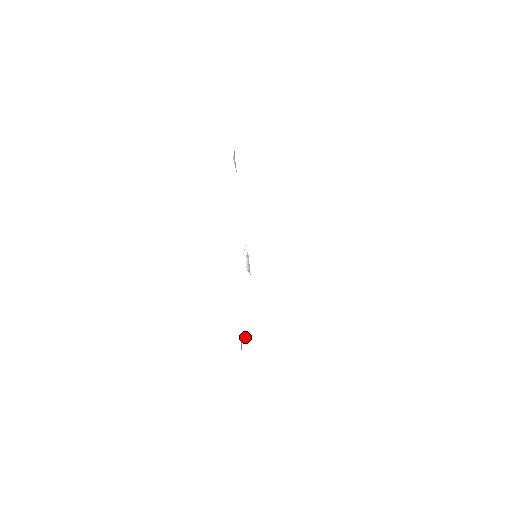
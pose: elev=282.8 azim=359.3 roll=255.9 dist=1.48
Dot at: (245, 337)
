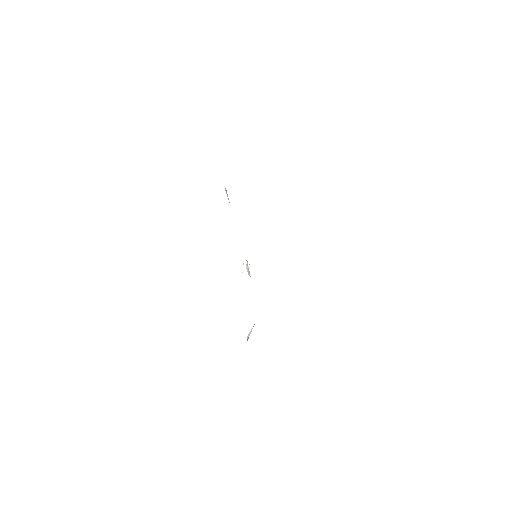
Dot at: (250, 333)
